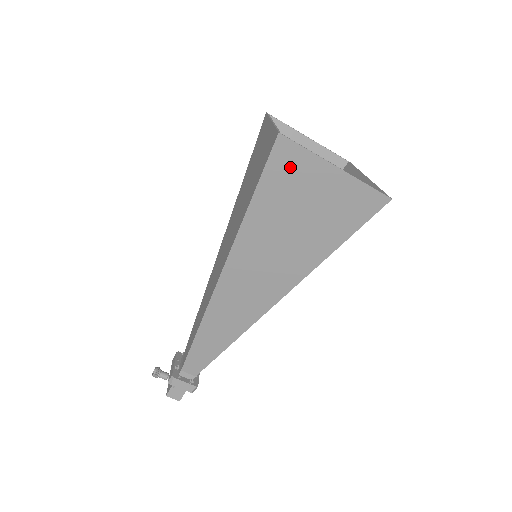
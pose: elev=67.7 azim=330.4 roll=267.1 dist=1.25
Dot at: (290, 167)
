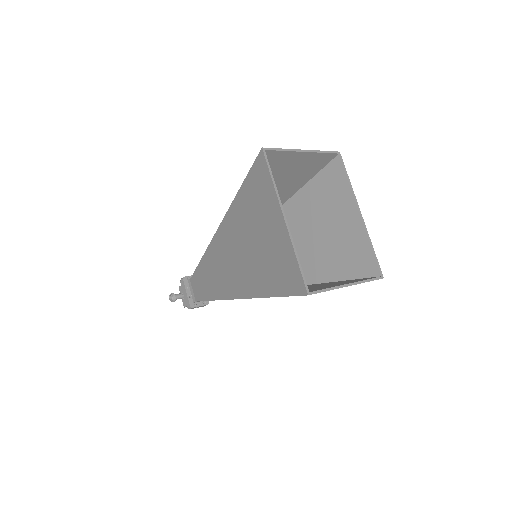
Dot at: occluded
